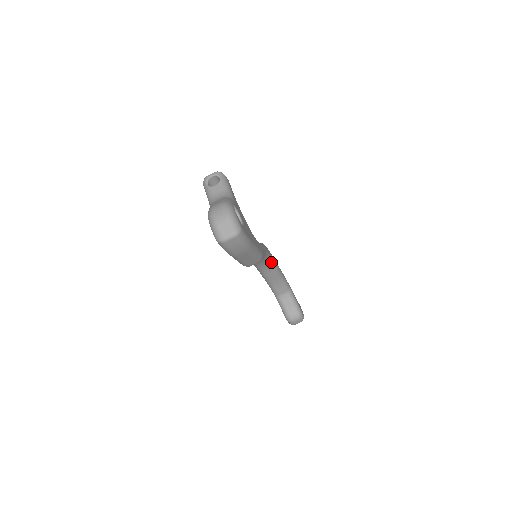
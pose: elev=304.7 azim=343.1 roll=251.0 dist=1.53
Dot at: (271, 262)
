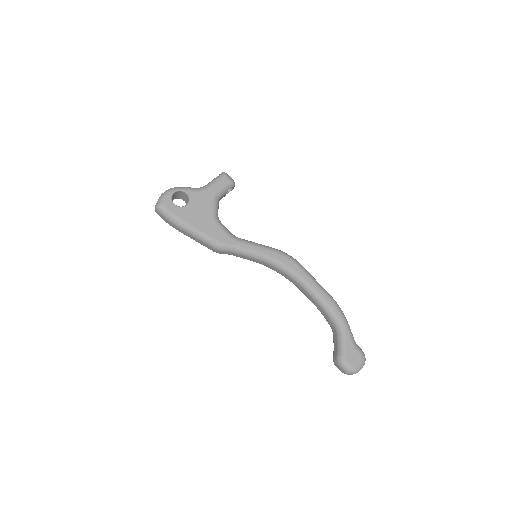
Dot at: (292, 275)
